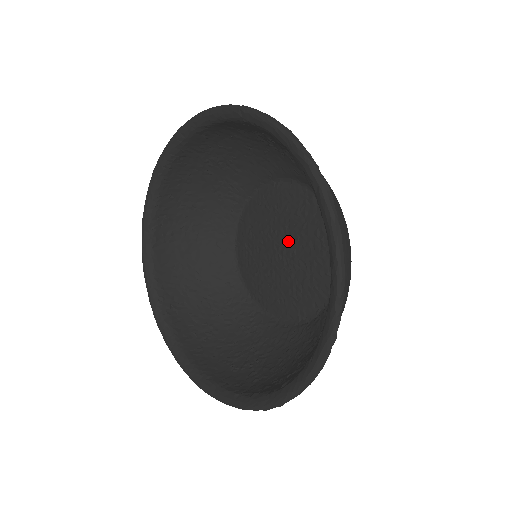
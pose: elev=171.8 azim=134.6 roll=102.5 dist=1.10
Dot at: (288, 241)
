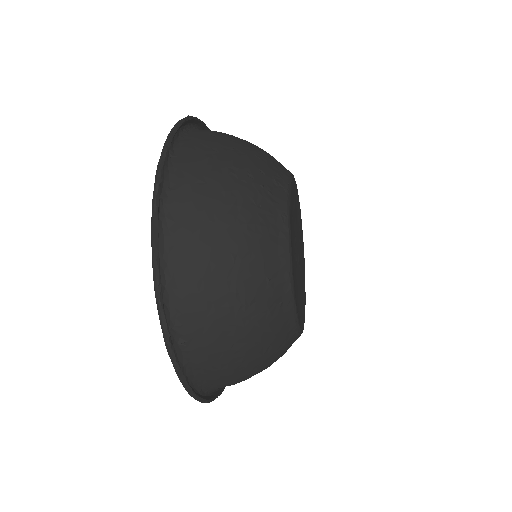
Dot at: occluded
